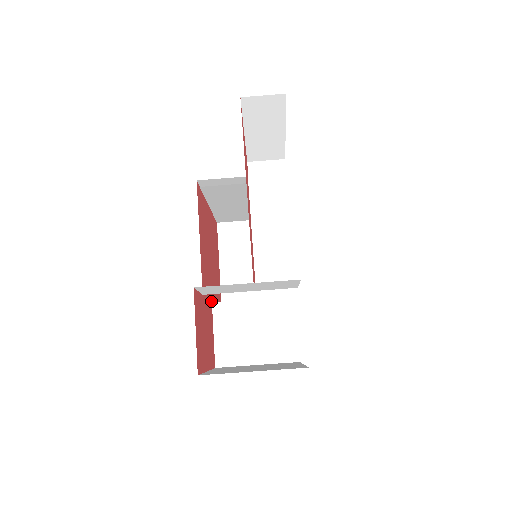
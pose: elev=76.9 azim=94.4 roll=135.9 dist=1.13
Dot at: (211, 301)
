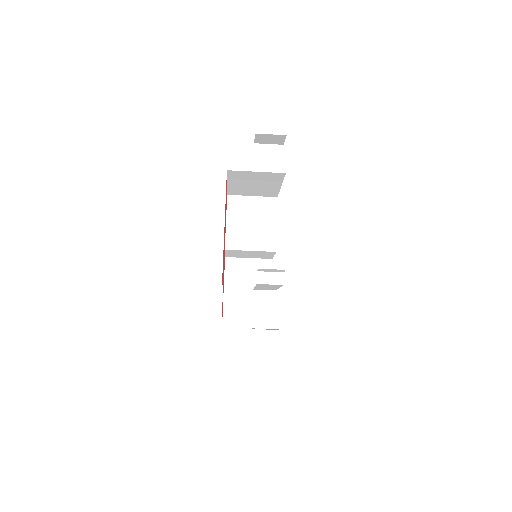
Dot at: occluded
